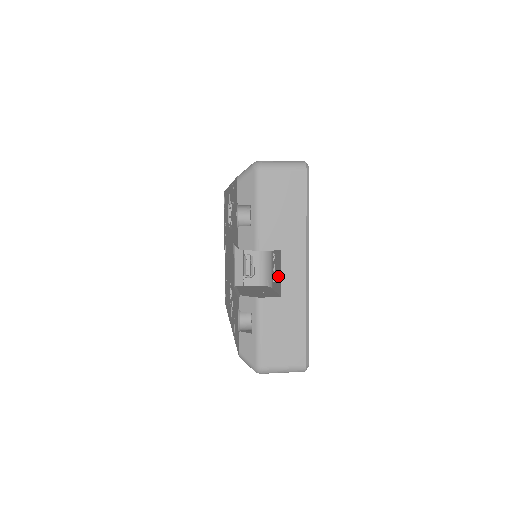
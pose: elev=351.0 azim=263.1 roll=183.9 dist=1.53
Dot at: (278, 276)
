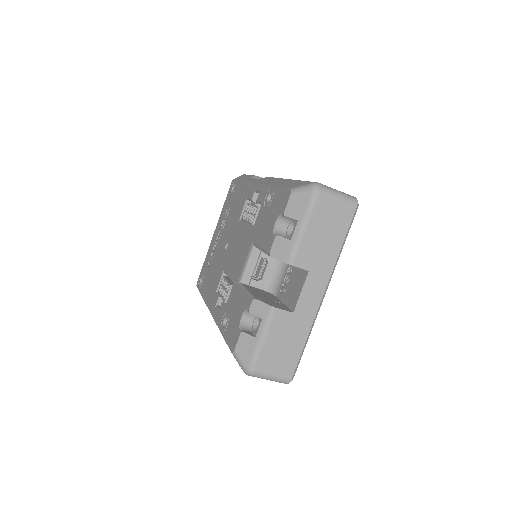
Dot at: (295, 292)
